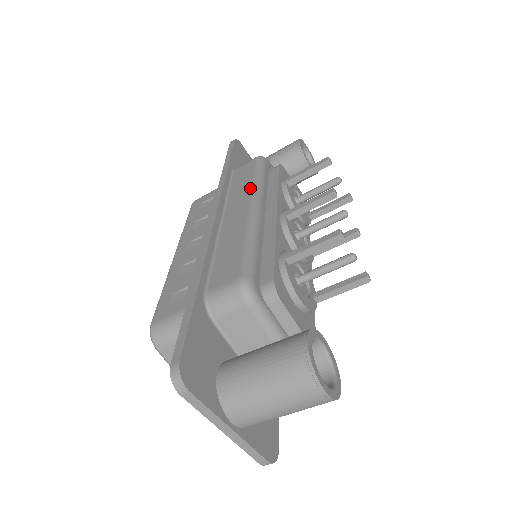
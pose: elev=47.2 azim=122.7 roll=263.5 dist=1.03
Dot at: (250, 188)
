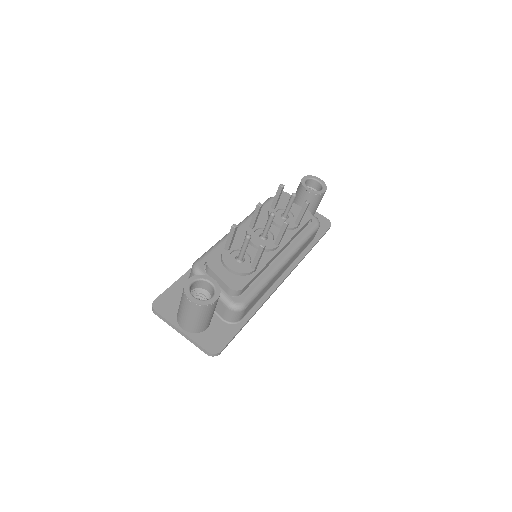
Dot at: occluded
